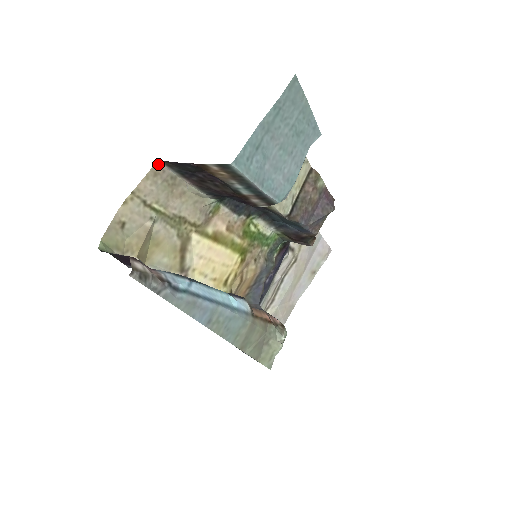
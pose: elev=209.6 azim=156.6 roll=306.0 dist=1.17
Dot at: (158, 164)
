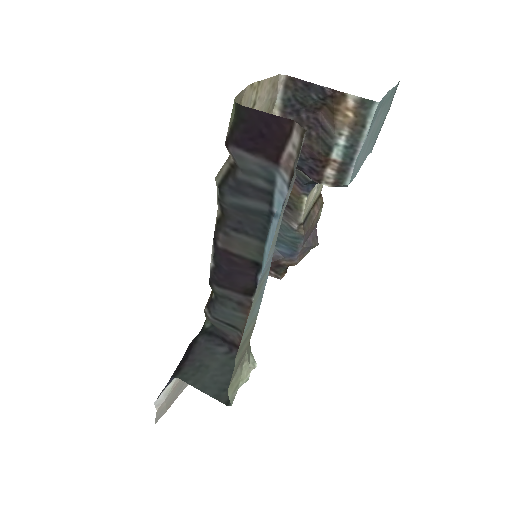
Dot at: (280, 77)
